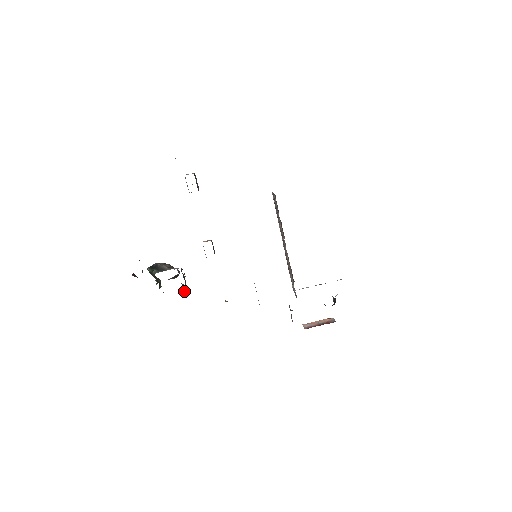
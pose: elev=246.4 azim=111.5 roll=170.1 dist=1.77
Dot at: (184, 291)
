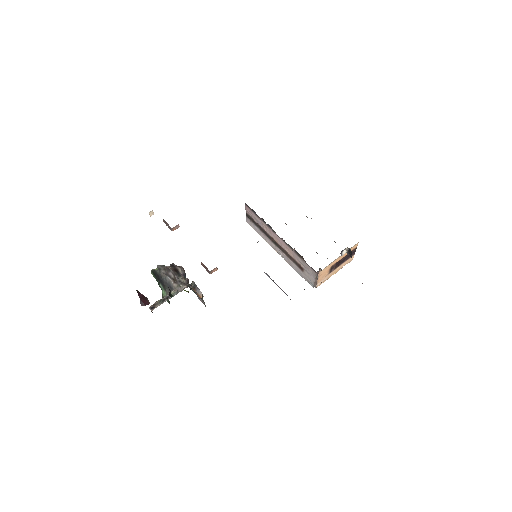
Dot at: (197, 292)
